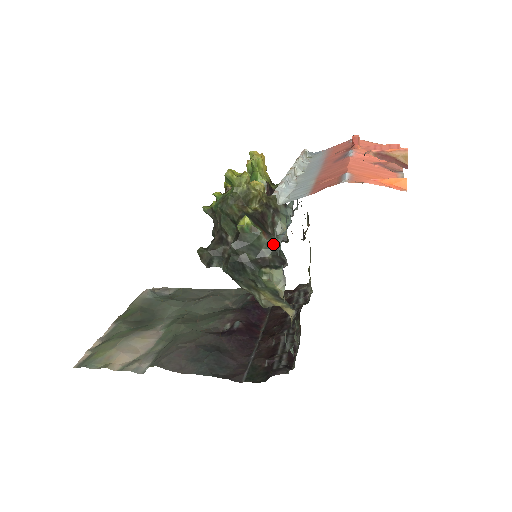
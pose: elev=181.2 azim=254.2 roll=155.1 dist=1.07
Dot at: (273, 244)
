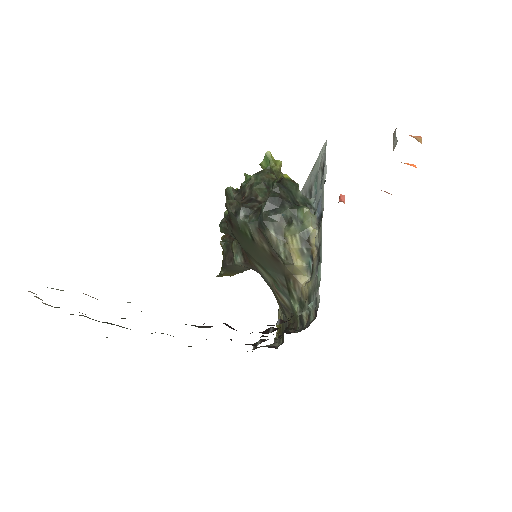
Dot at: (306, 200)
